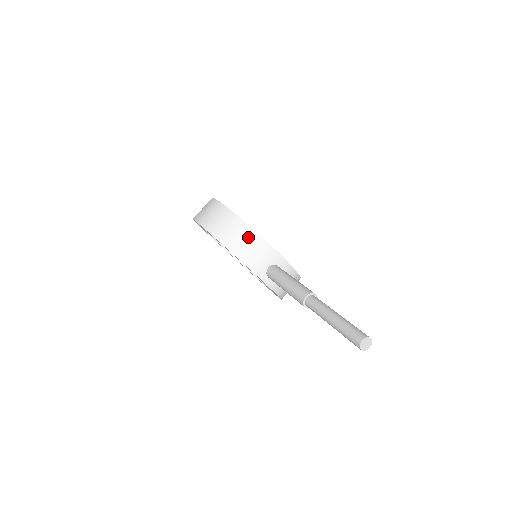
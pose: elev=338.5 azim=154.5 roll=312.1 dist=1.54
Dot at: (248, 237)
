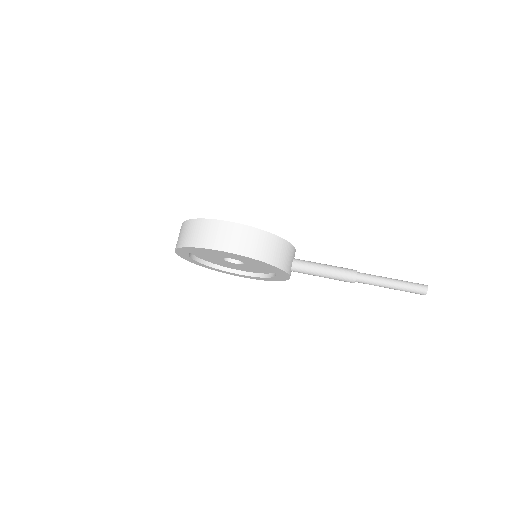
Dot at: (280, 246)
